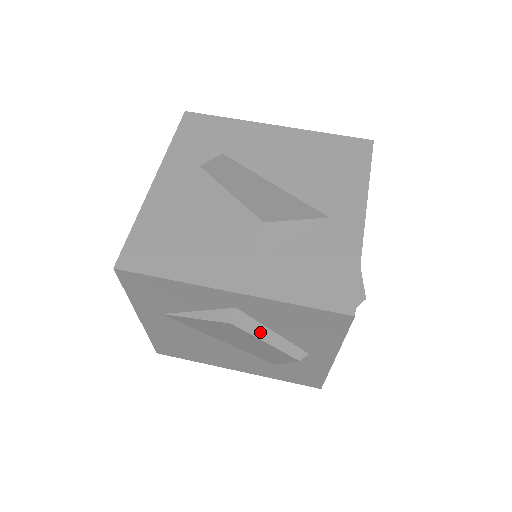
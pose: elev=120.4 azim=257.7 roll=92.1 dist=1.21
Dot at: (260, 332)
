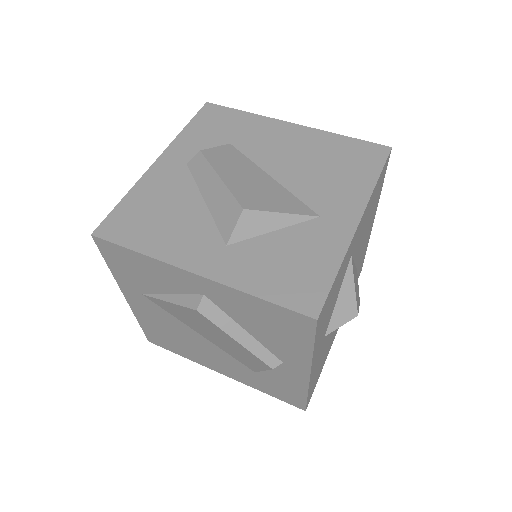
Dot at: (229, 327)
